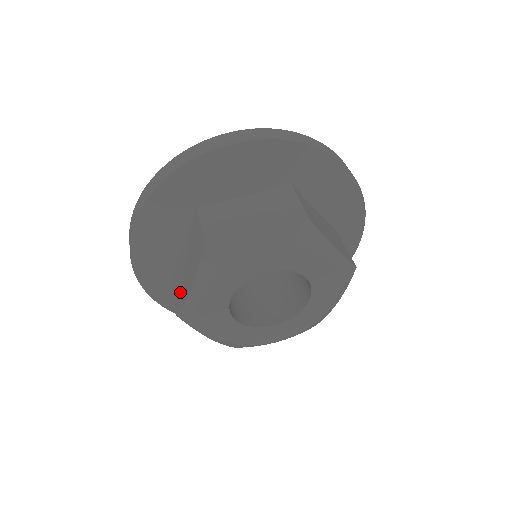
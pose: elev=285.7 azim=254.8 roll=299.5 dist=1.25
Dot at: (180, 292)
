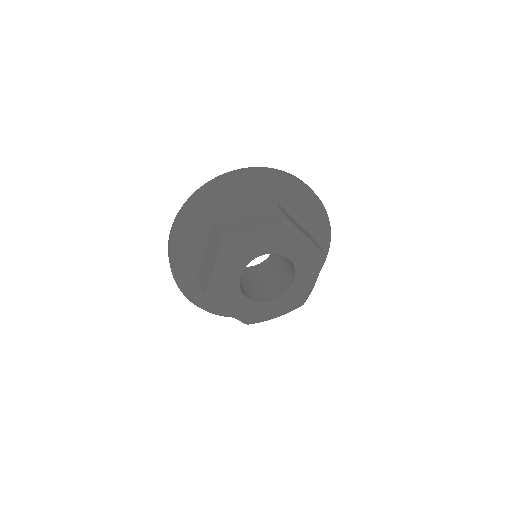
Dot at: (206, 278)
